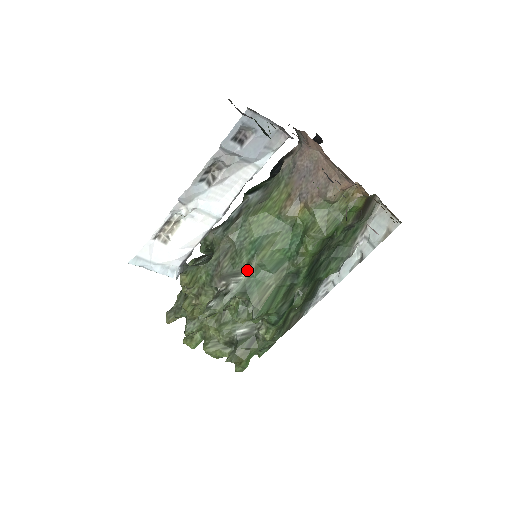
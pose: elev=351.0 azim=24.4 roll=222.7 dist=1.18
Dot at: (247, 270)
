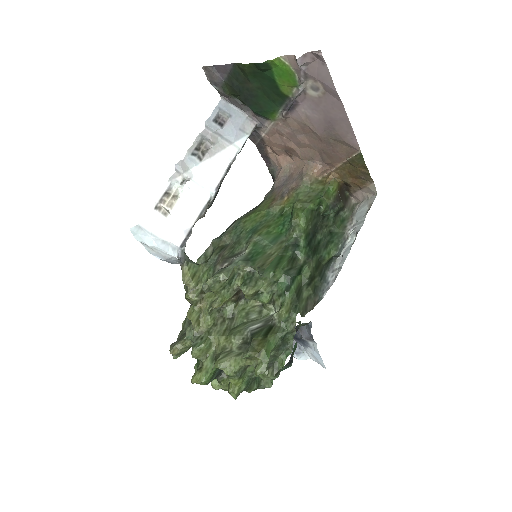
Dot at: (247, 247)
